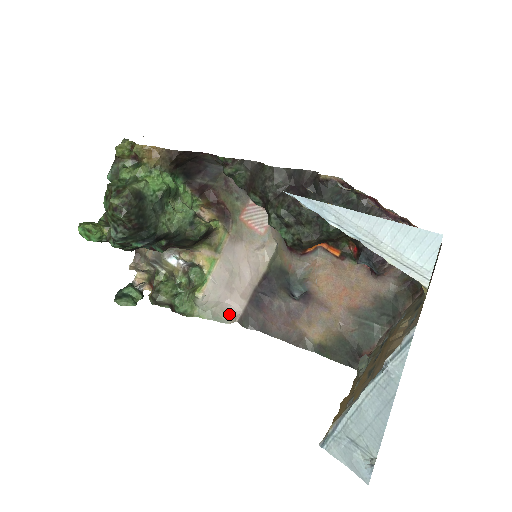
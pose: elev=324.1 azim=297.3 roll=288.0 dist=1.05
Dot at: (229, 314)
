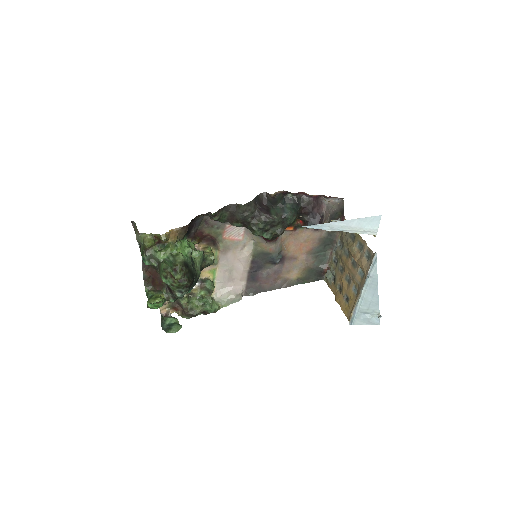
Dot at: (240, 294)
